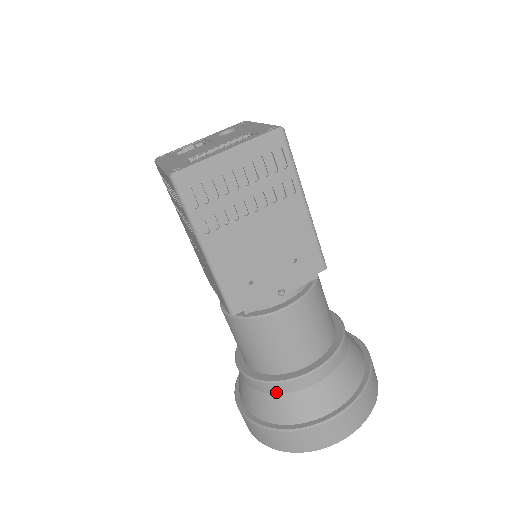
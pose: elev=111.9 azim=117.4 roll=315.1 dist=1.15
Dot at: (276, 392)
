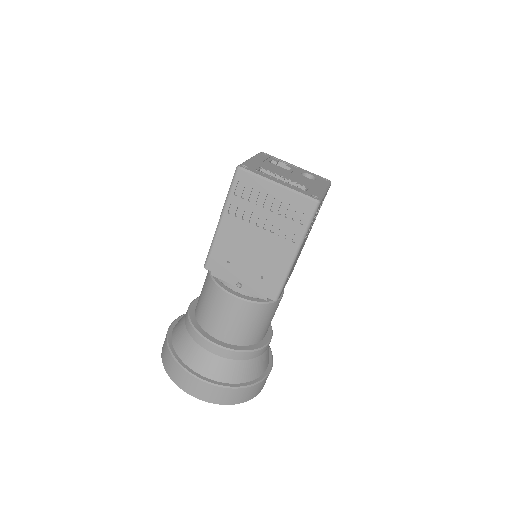
Dot at: (190, 333)
